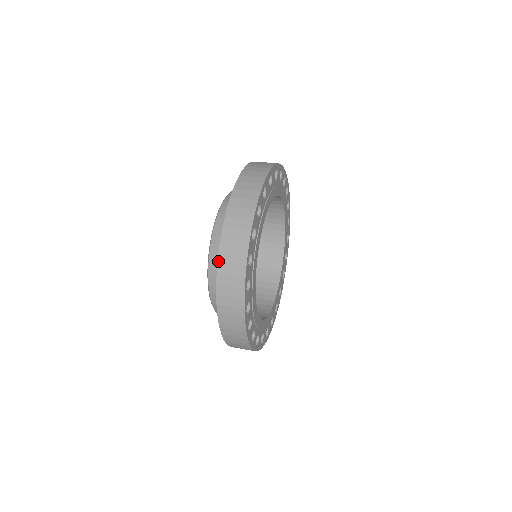
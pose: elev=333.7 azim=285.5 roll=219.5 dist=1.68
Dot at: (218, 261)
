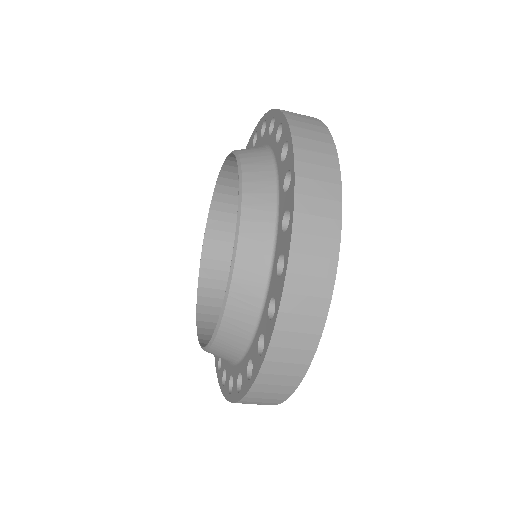
Dot at: (295, 175)
